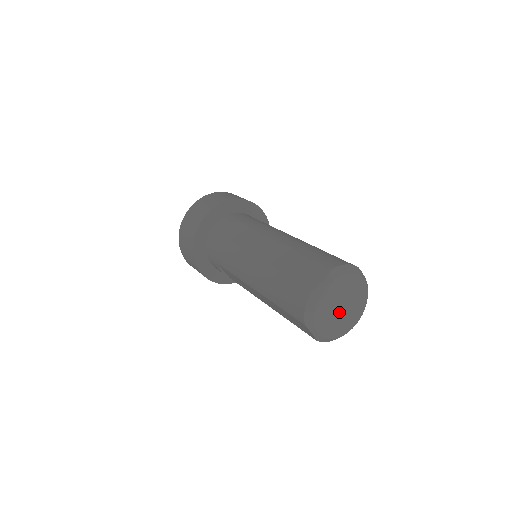
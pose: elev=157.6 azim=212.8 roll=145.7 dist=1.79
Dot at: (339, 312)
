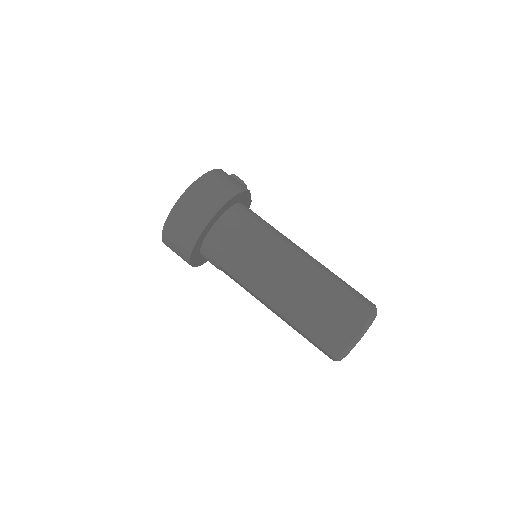
Dot at: occluded
